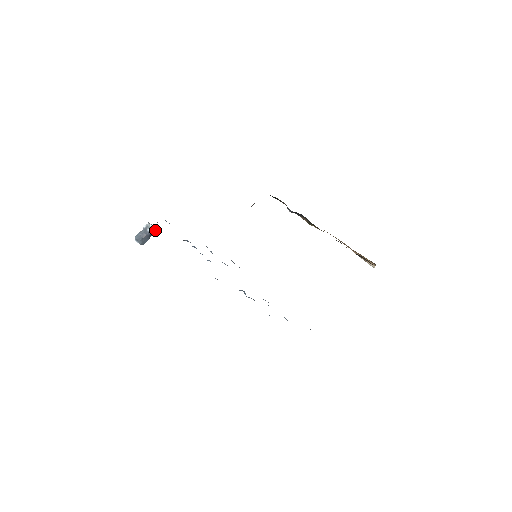
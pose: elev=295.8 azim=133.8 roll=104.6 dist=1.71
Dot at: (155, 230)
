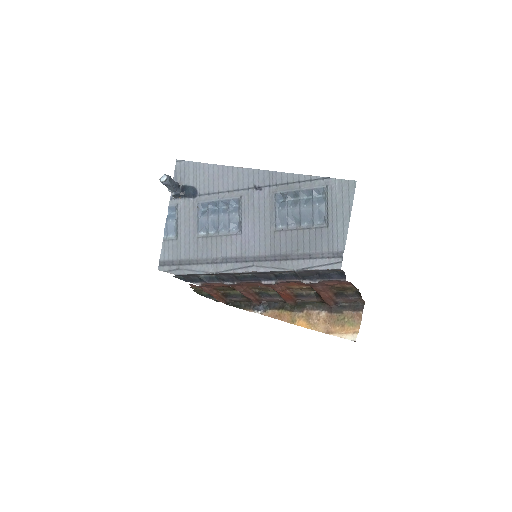
Dot at: (178, 190)
